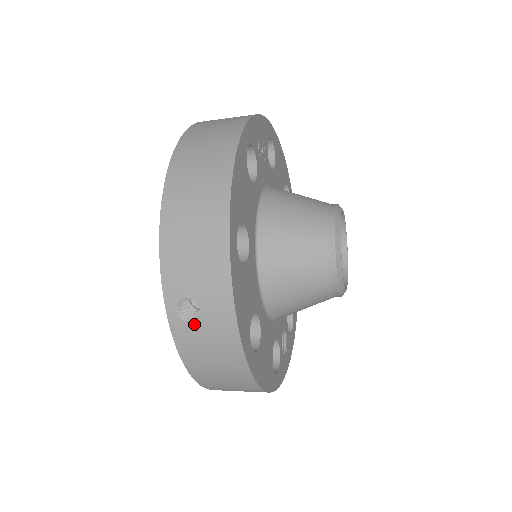
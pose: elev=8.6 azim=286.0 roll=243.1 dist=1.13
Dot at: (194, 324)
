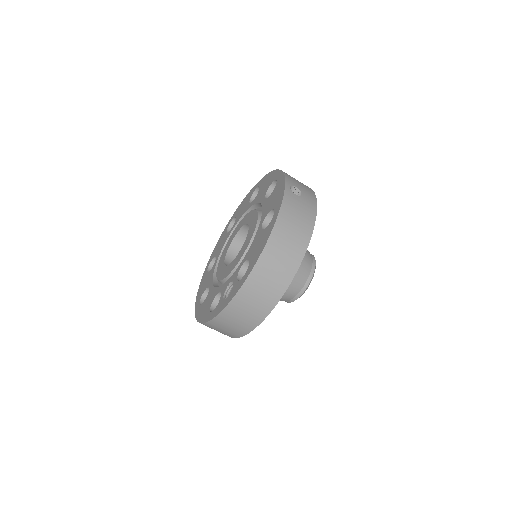
Dot at: (297, 196)
